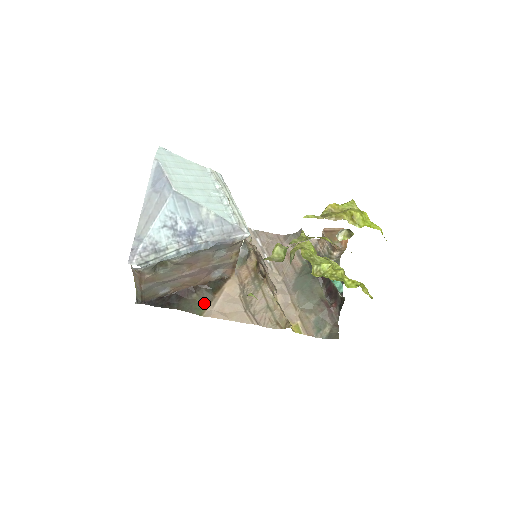
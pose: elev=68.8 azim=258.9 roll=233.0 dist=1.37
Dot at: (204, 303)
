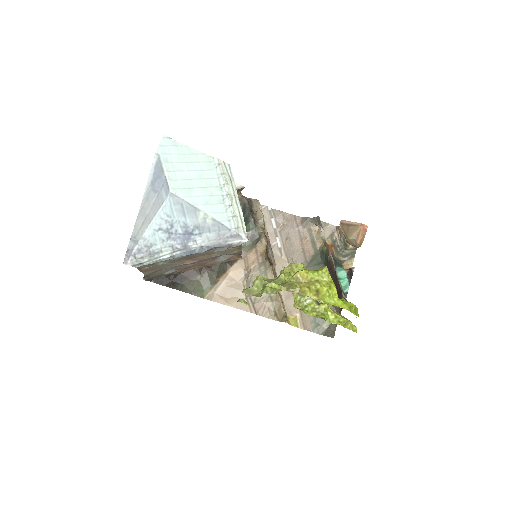
Dot at: (207, 285)
